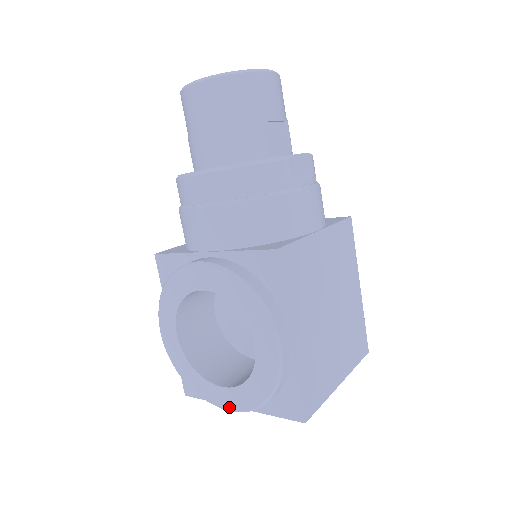
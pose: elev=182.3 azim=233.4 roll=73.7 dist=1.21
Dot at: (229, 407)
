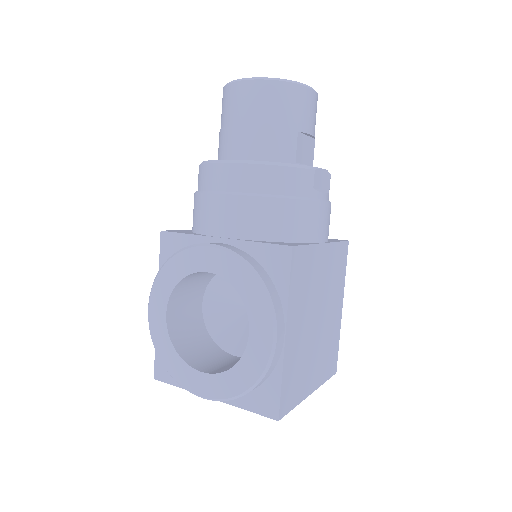
Dot at: (204, 394)
